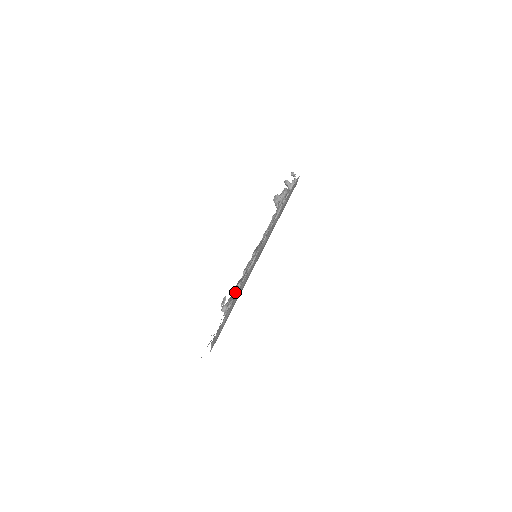
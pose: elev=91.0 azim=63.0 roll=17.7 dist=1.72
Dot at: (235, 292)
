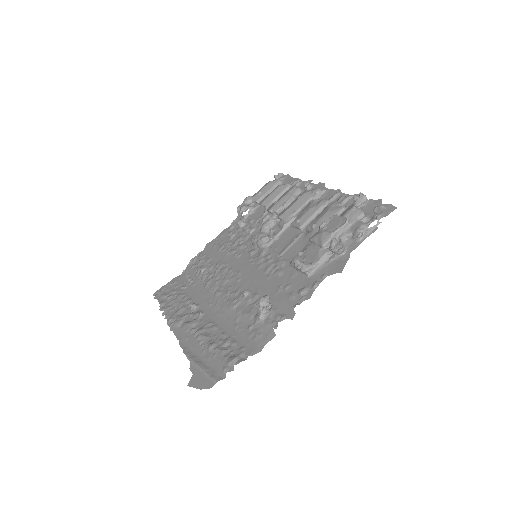
Dot at: occluded
